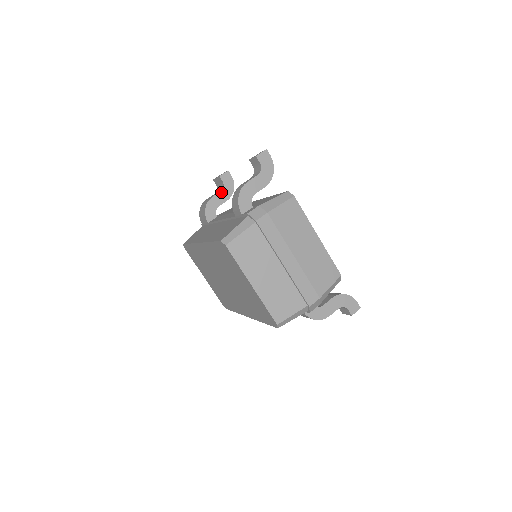
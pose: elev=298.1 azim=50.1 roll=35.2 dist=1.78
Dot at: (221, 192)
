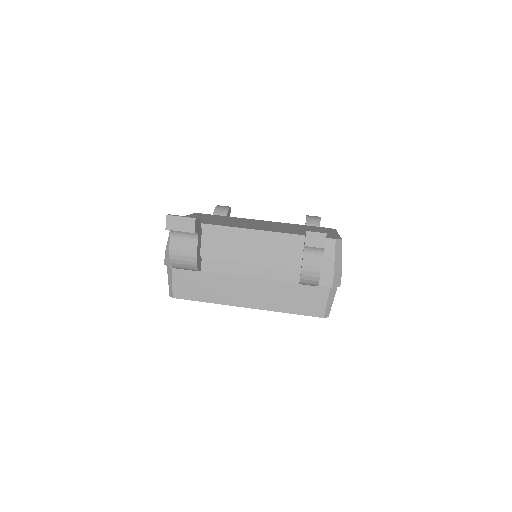
Dot at: (198, 240)
